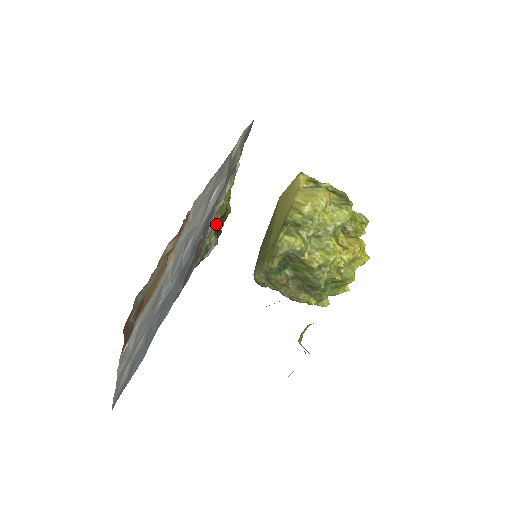
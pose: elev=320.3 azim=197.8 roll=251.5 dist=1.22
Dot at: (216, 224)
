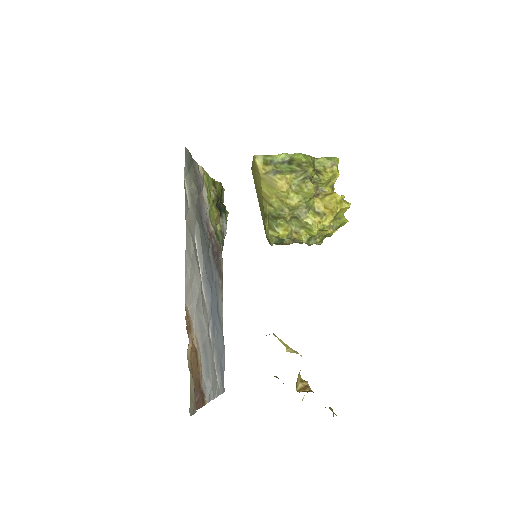
Dot at: (216, 216)
